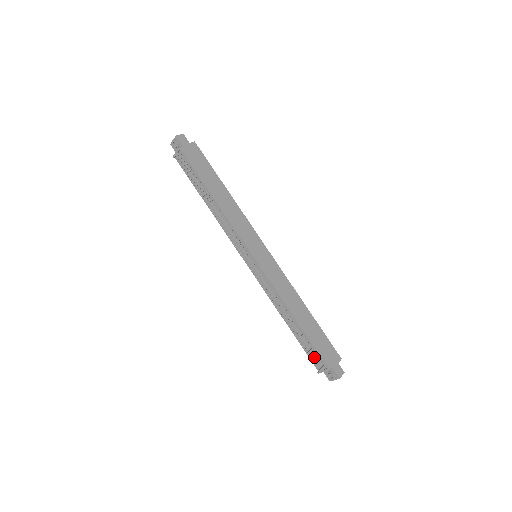
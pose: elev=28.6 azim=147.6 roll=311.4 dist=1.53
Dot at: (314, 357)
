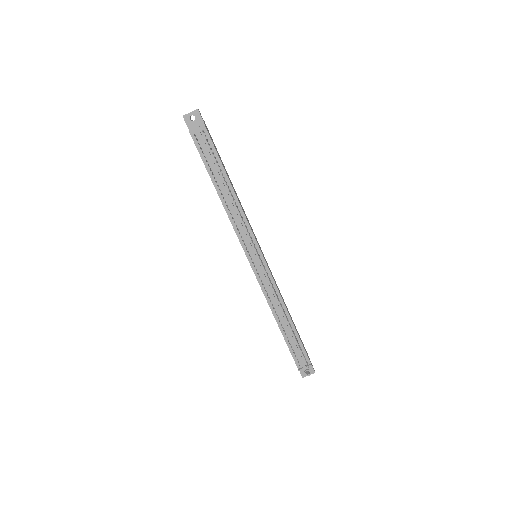
Dot at: (304, 355)
